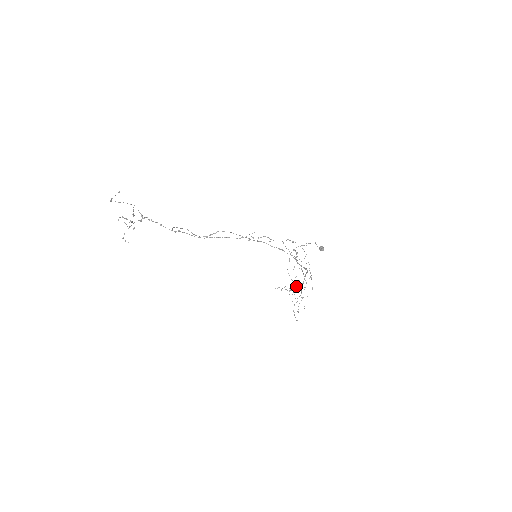
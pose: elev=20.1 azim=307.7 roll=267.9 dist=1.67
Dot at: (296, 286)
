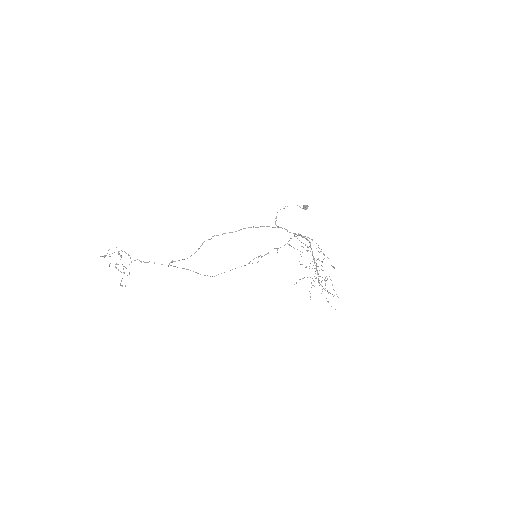
Dot at: (322, 280)
